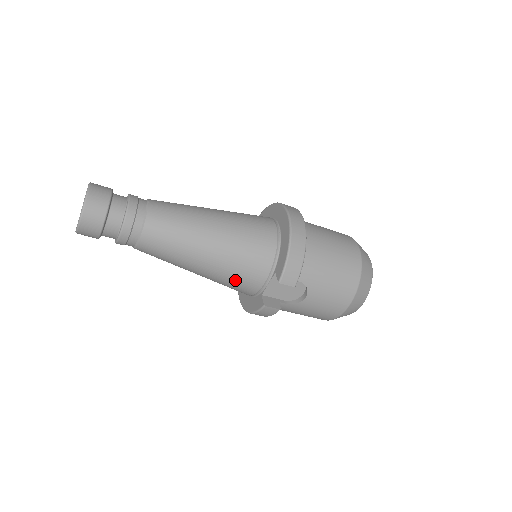
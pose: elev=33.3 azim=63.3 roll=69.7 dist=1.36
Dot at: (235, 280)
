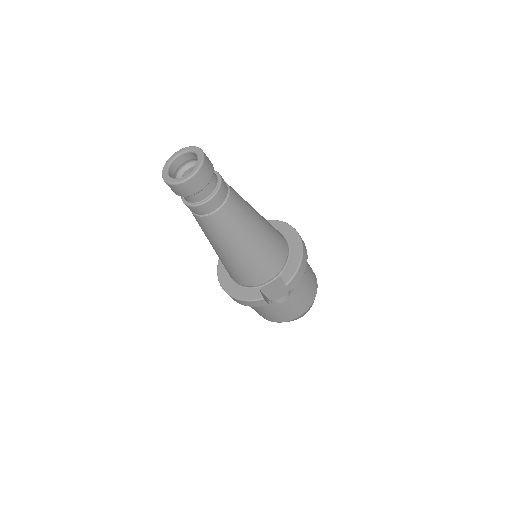
Dot at: (251, 271)
